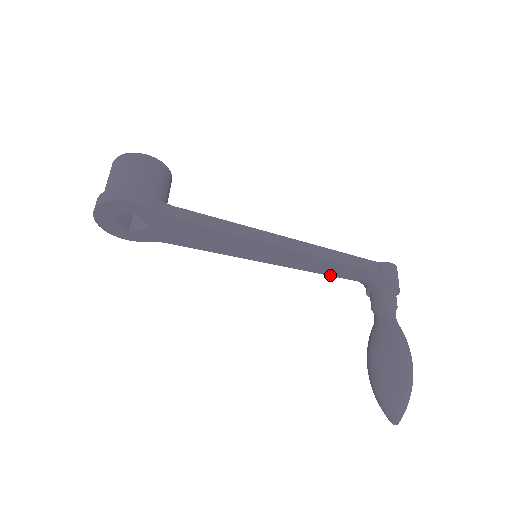
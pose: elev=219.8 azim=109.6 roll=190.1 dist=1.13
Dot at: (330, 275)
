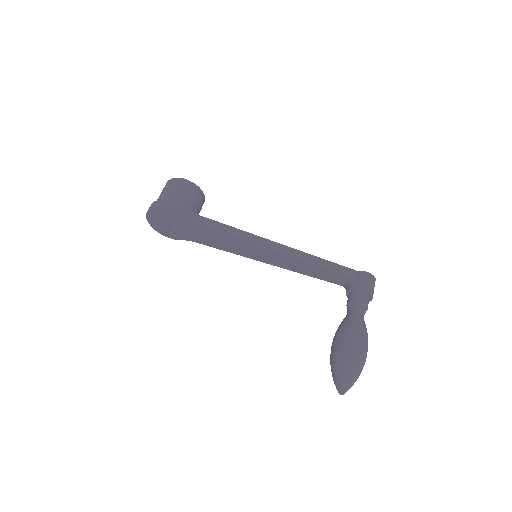
Dot at: (318, 278)
